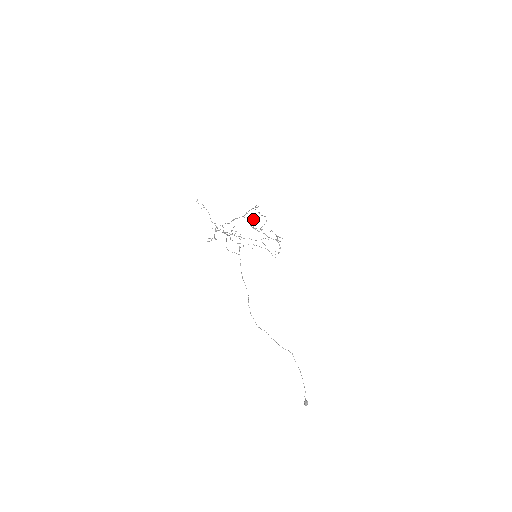
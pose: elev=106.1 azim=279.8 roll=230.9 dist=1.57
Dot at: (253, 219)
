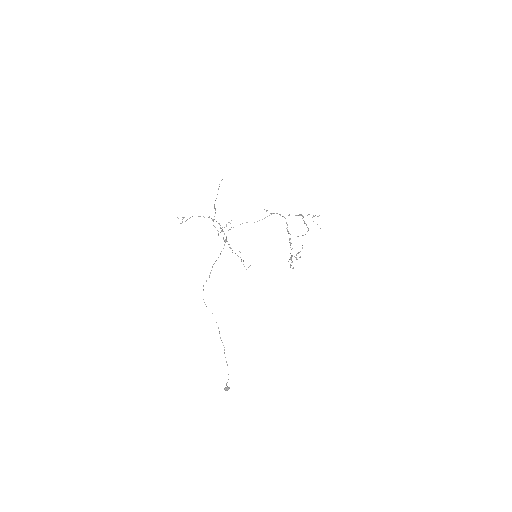
Dot at: occluded
